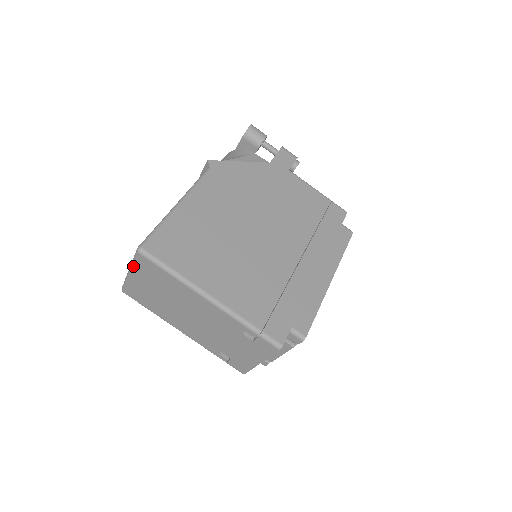
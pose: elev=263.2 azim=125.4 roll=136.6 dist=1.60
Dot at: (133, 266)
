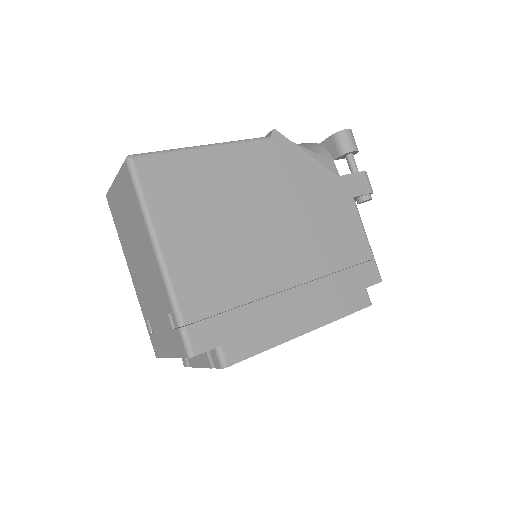
Dot at: (119, 173)
